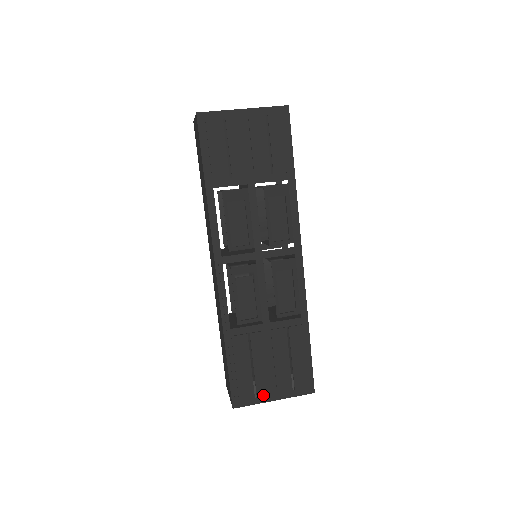
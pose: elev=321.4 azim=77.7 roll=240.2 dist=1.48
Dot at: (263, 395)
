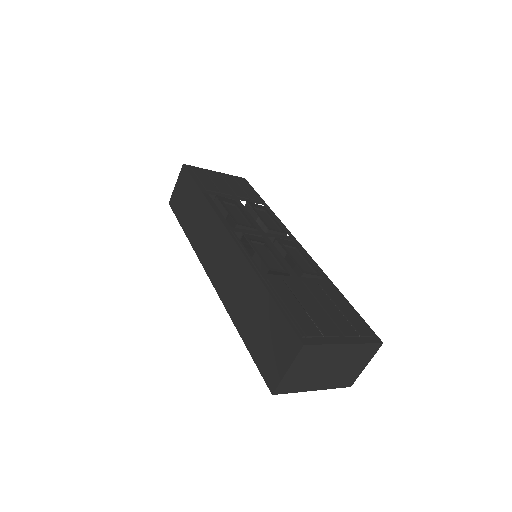
Dot at: (330, 335)
